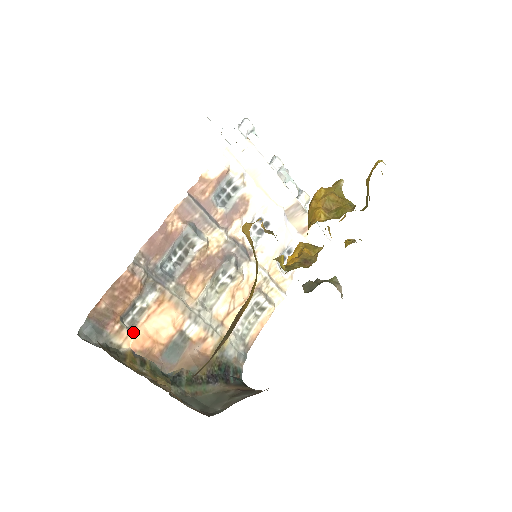
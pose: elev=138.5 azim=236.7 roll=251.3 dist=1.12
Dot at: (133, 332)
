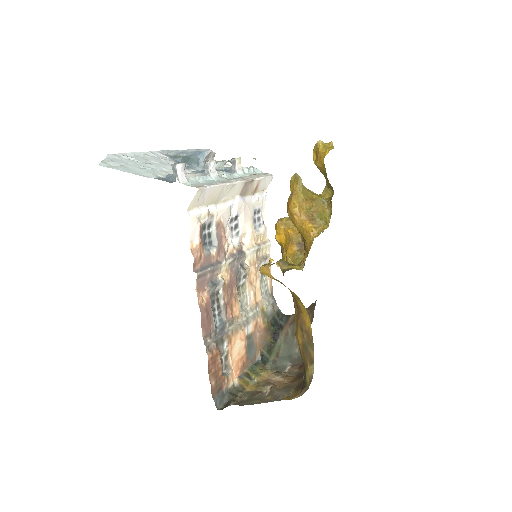
Dot at: (232, 371)
